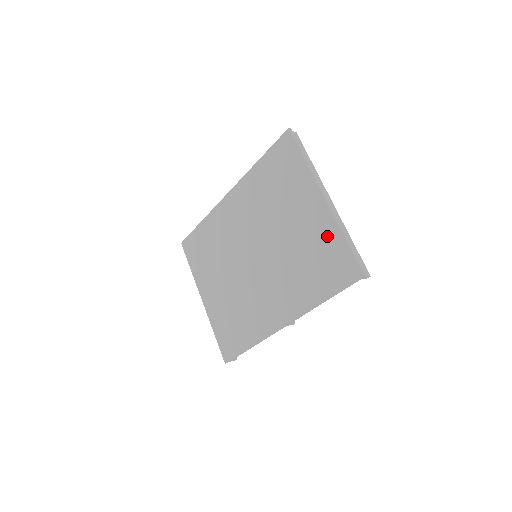
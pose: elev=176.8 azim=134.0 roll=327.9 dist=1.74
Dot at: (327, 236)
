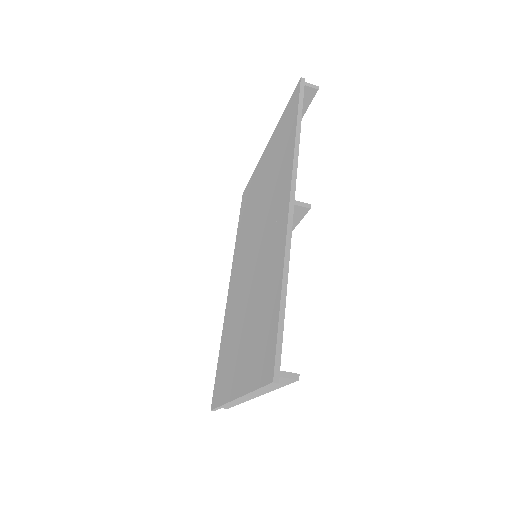
Dot at: (276, 137)
